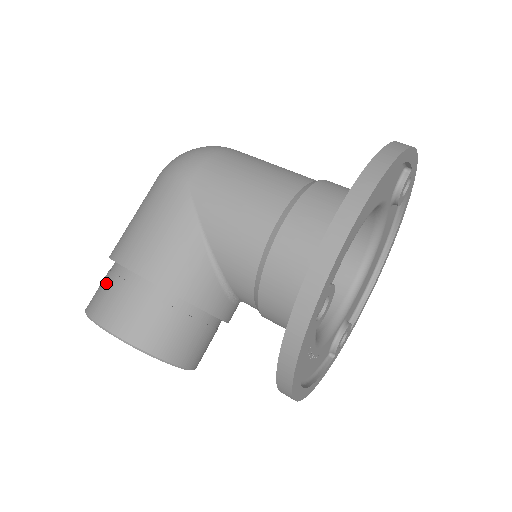
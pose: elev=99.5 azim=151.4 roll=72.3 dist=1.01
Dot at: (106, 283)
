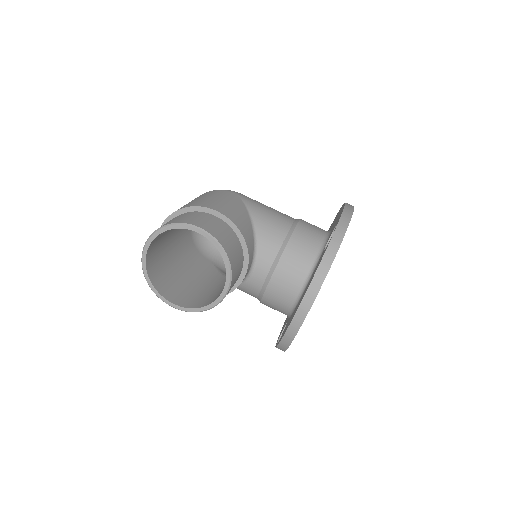
Dot at: (185, 215)
